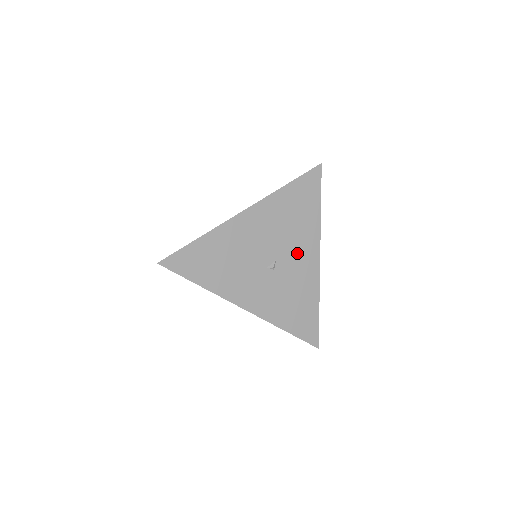
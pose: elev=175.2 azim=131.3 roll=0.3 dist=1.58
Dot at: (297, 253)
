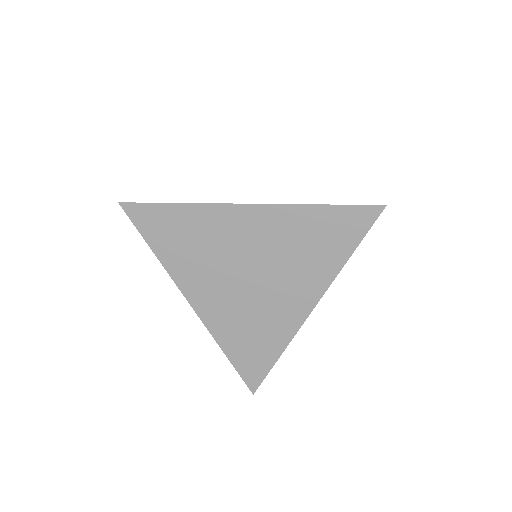
Dot at: occluded
